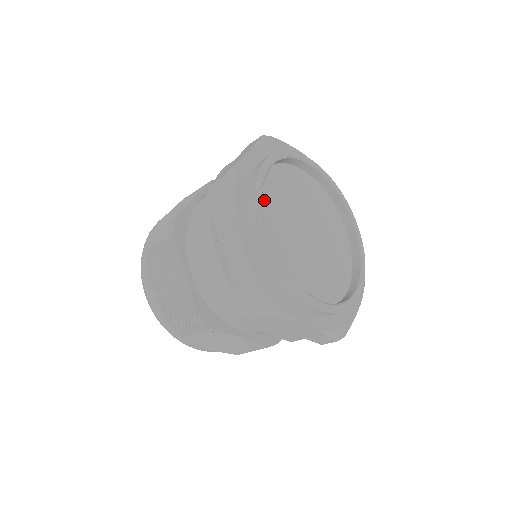
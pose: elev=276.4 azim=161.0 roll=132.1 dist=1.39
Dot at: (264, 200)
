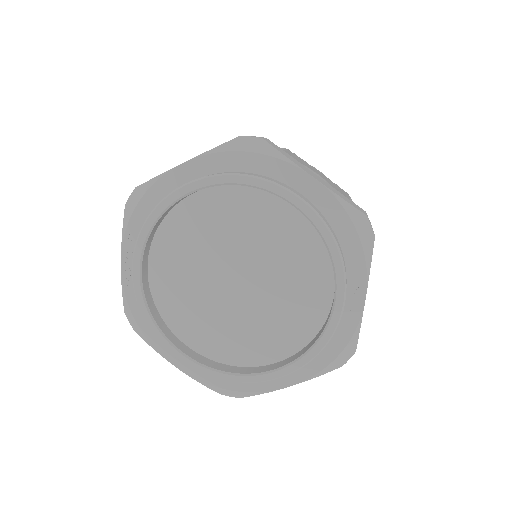
Dot at: (178, 226)
